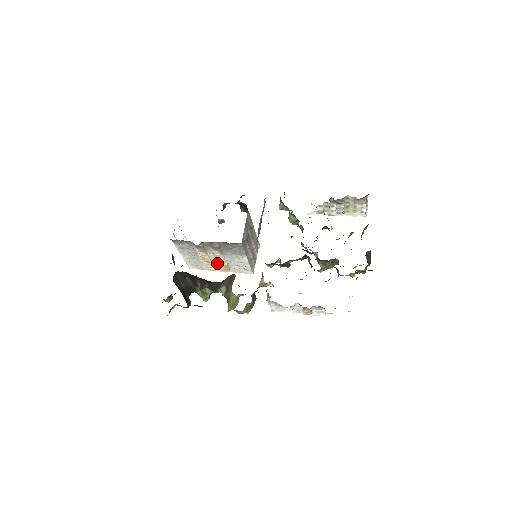
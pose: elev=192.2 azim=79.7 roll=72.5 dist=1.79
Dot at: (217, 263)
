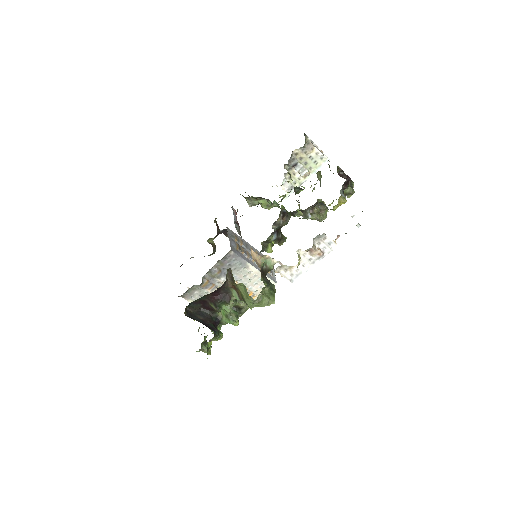
Dot at: occluded
